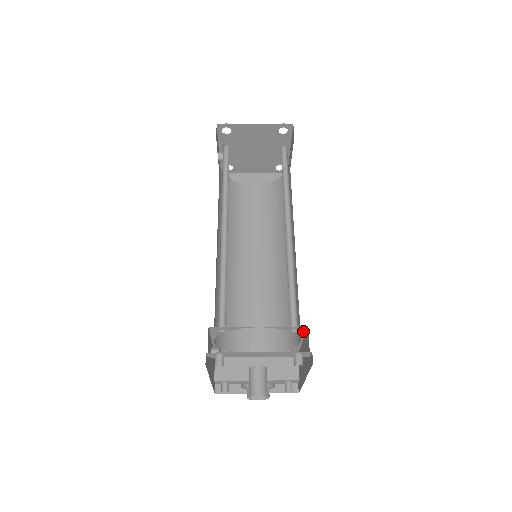
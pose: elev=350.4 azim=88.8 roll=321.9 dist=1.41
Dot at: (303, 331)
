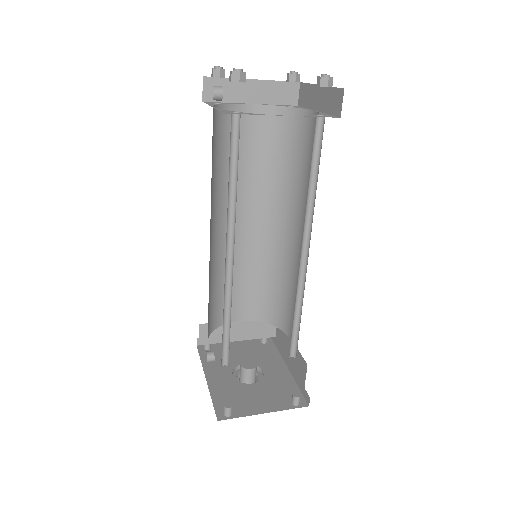
Dot at: (300, 356)
